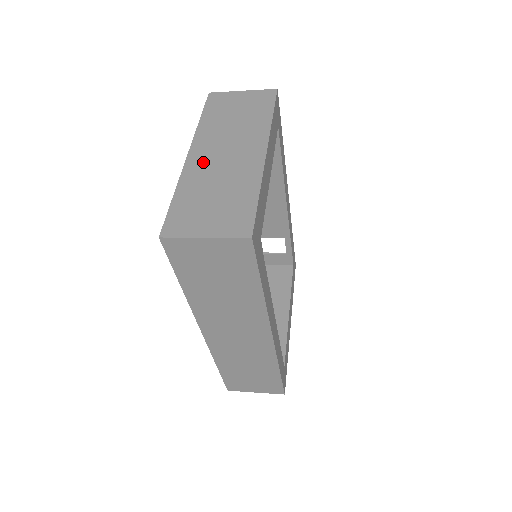
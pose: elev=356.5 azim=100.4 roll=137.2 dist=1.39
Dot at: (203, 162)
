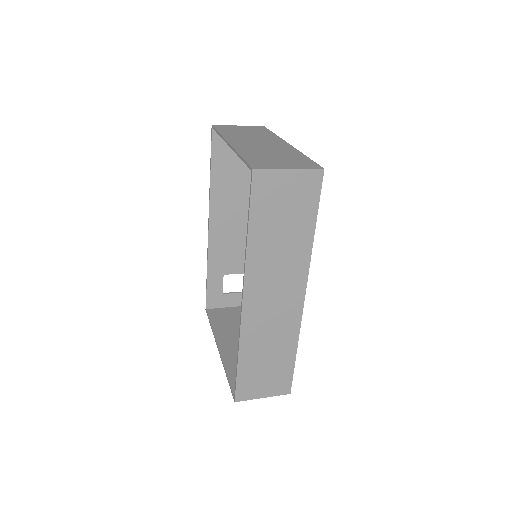
Dot at: (246, 146)
